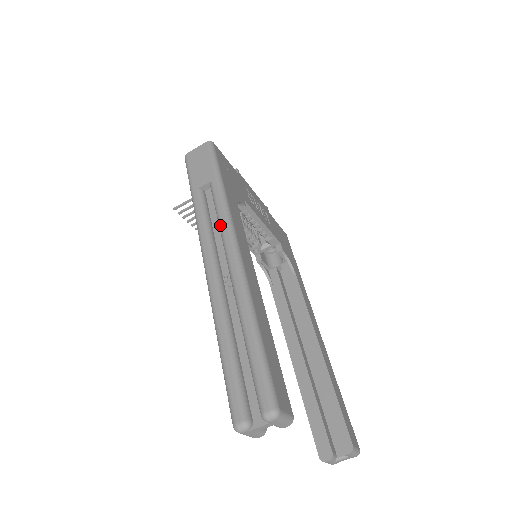
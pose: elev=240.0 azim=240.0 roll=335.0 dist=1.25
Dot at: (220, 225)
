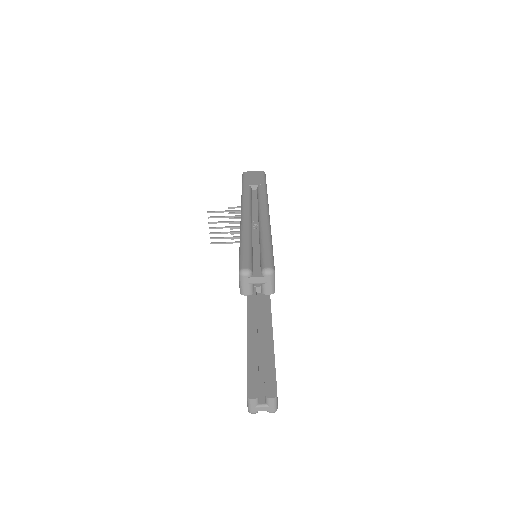
Dot at: (260, 200)
